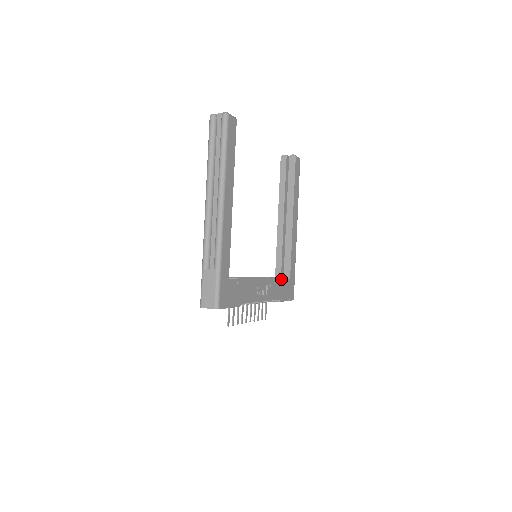
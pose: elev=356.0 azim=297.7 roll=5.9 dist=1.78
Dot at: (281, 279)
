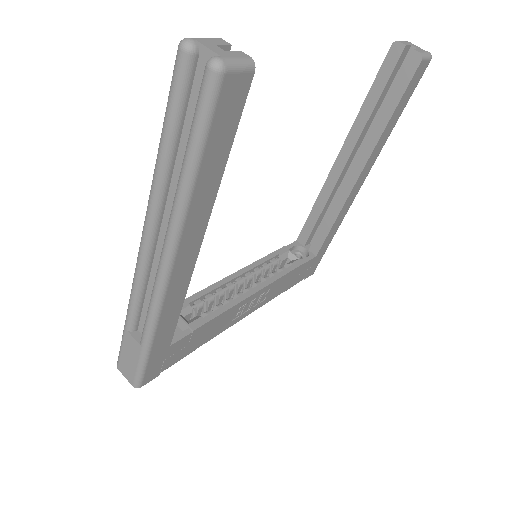
Dot at: (296, 268)
